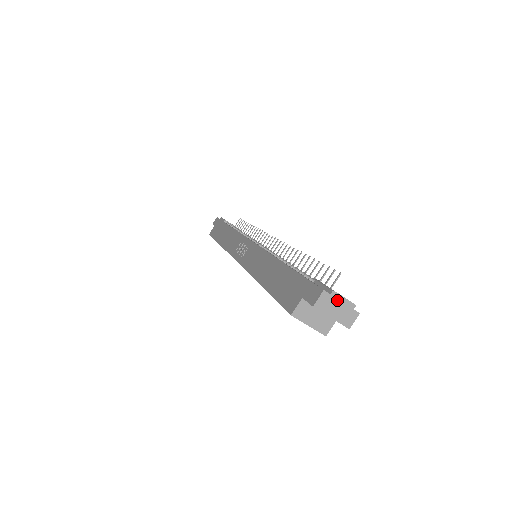
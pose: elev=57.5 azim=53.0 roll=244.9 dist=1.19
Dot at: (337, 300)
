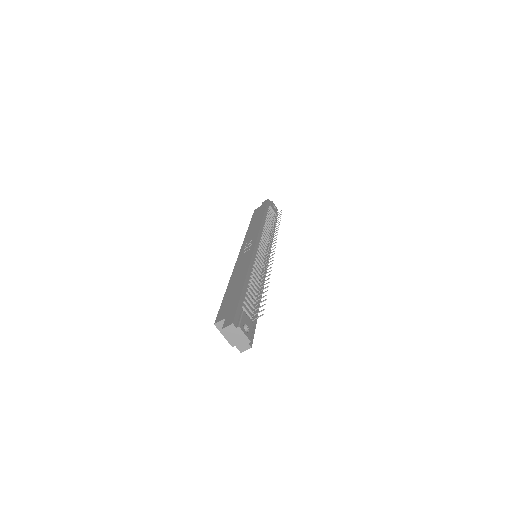
Dot at: (239, 333)
